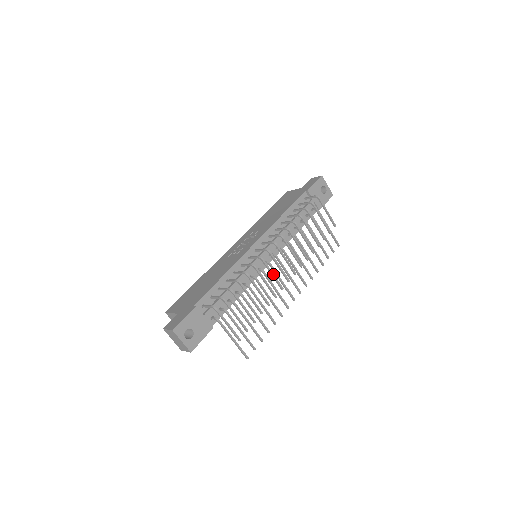
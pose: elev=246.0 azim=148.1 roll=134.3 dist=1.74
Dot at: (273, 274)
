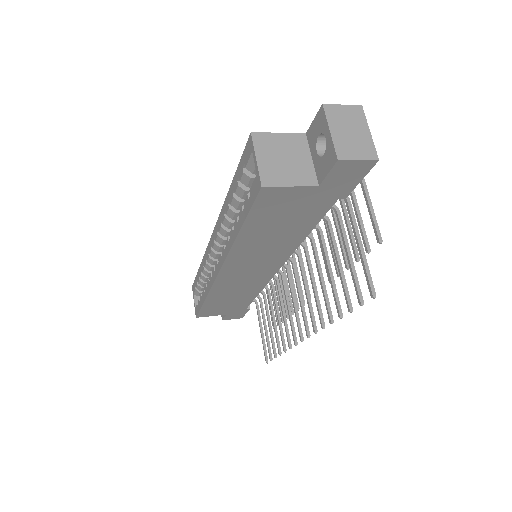
Dot at: occluded
